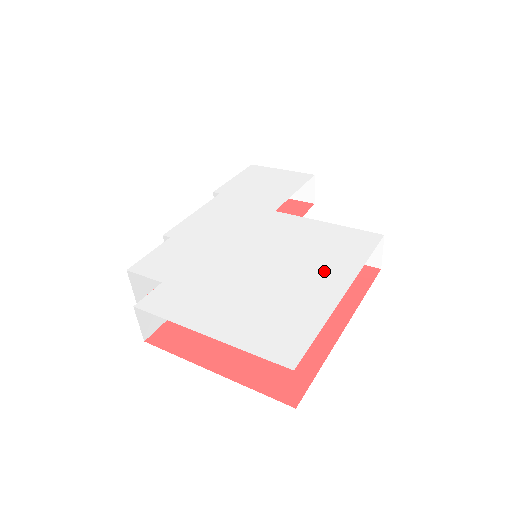
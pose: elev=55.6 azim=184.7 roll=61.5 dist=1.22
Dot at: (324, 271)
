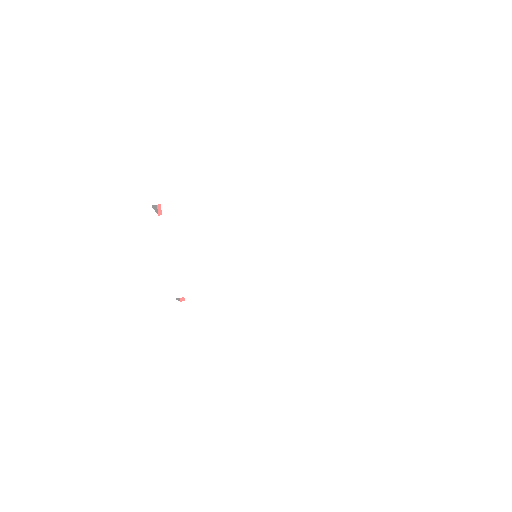
Dot at: (338, 257)
